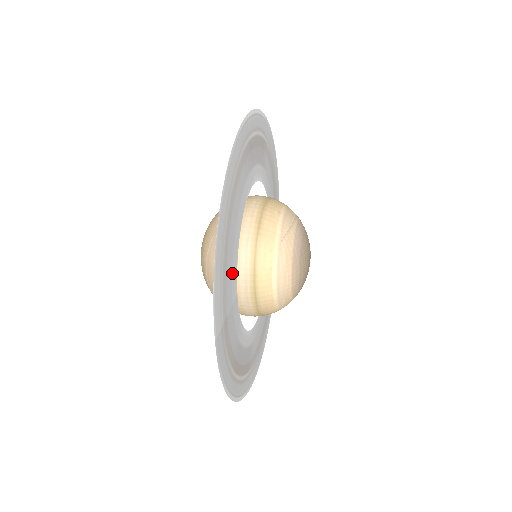
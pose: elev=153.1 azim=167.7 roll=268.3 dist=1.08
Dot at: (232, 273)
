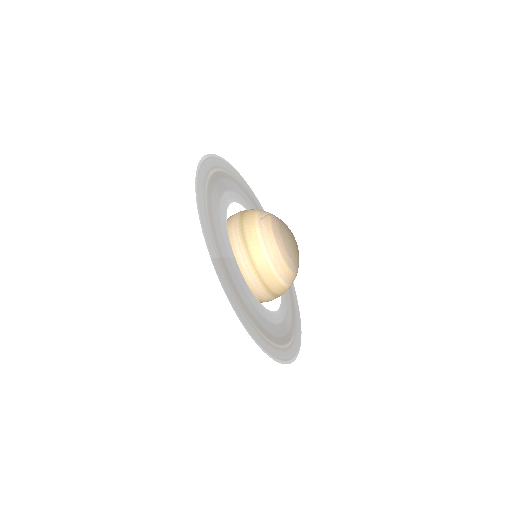
Dot at: (223, 234)
